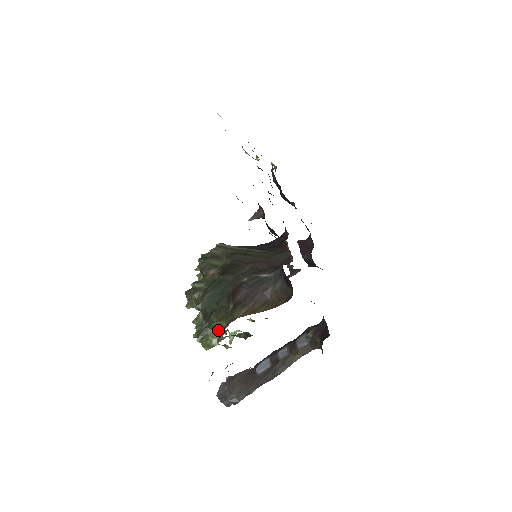
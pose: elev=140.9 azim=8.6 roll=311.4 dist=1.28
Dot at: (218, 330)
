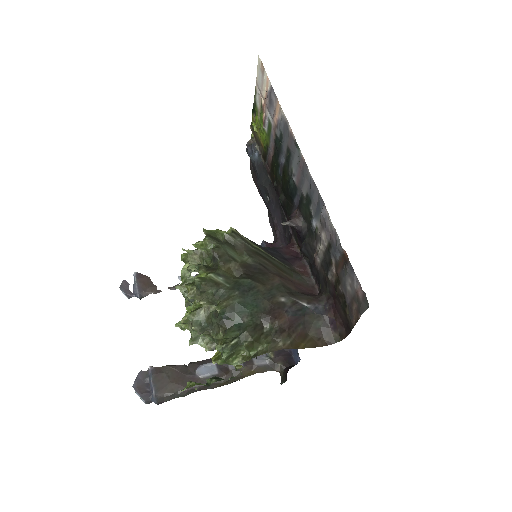
Dot at: (247, 350)
